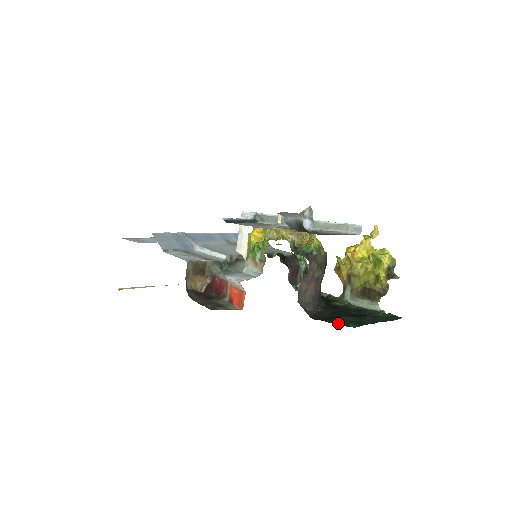
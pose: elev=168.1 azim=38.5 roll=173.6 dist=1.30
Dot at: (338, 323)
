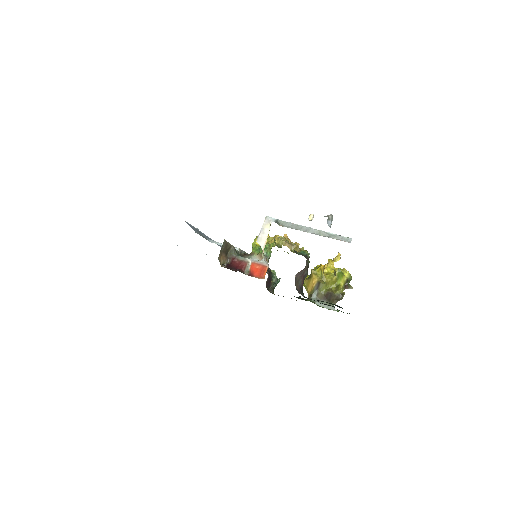
Dot at: occluded
